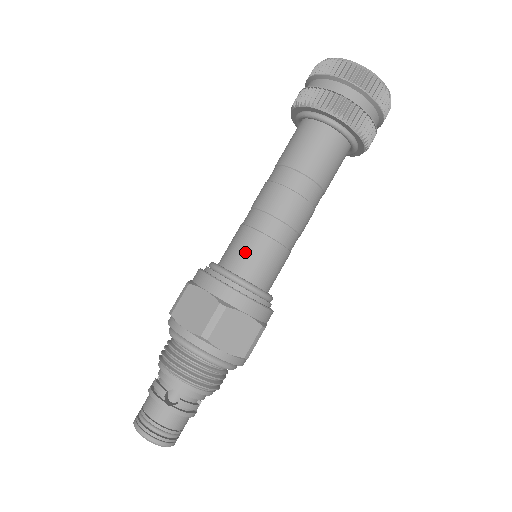
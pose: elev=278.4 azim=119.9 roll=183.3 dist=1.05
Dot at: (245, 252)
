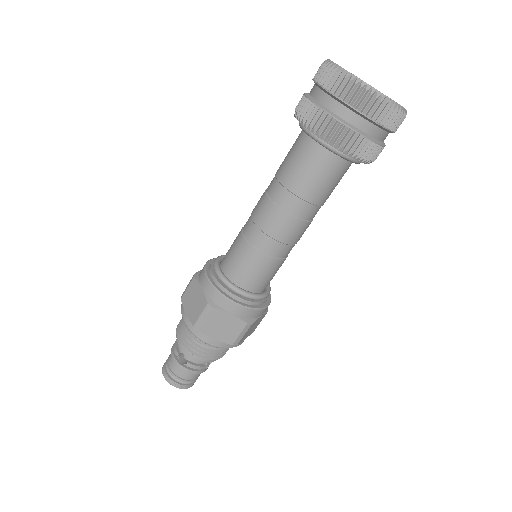
Dot at: (236, 259)
